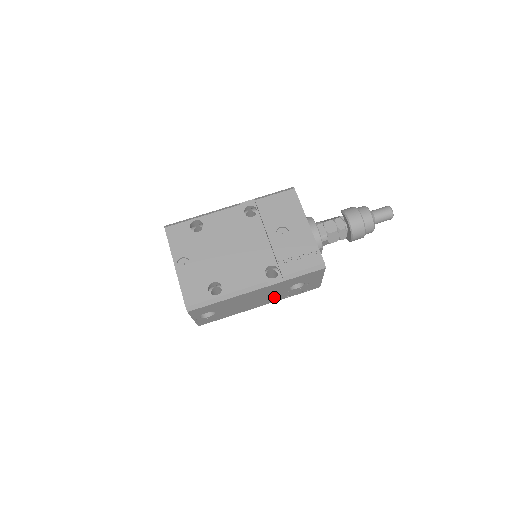
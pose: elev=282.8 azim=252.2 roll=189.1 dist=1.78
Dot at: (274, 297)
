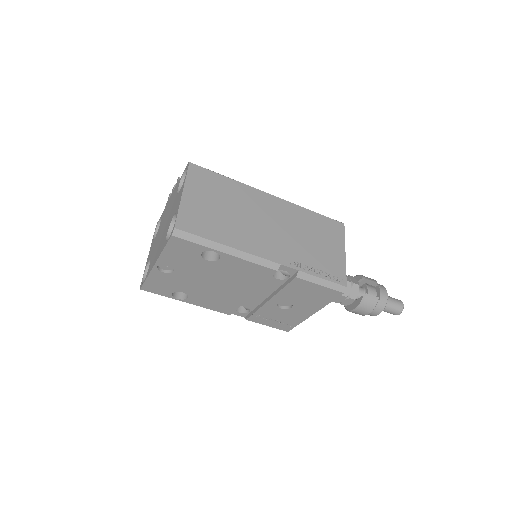
Dot at: occluded
